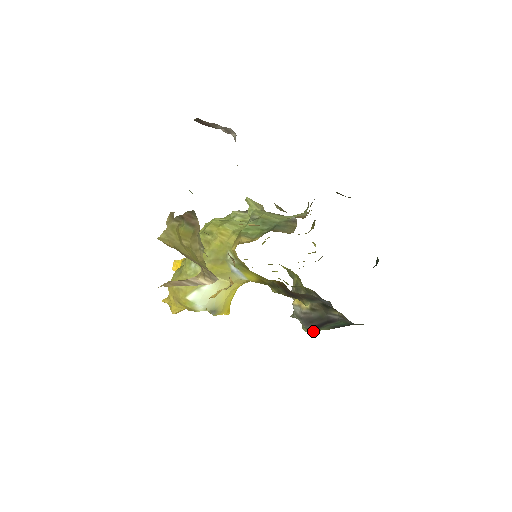
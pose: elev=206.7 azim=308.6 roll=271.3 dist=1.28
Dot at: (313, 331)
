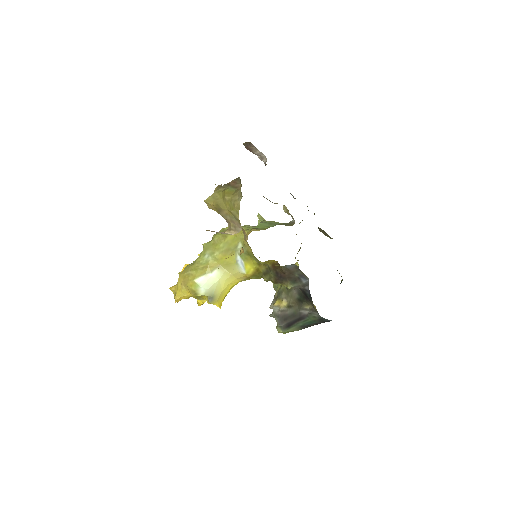
Dot at: (285, 330)
